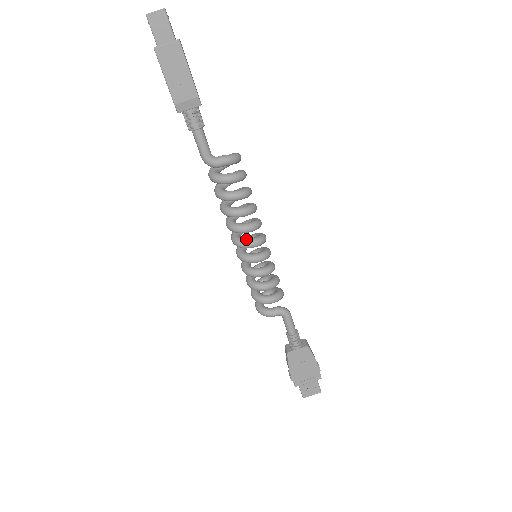
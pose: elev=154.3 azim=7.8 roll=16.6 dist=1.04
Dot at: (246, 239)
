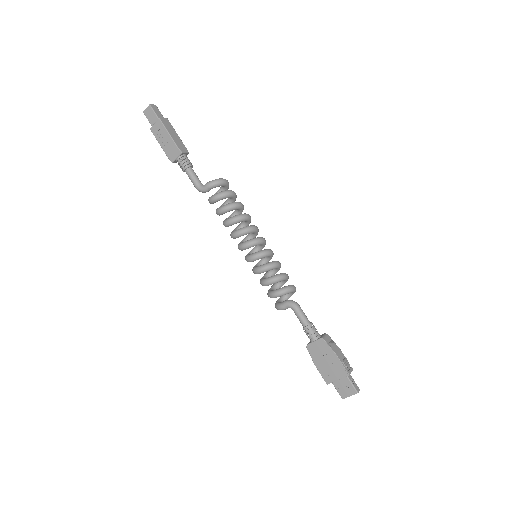
Dot at: (242, 242)
